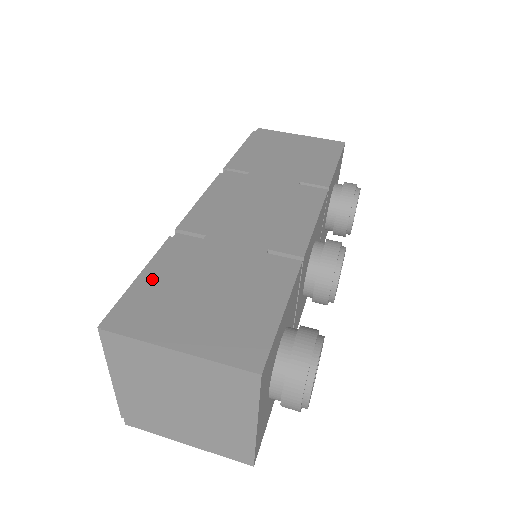
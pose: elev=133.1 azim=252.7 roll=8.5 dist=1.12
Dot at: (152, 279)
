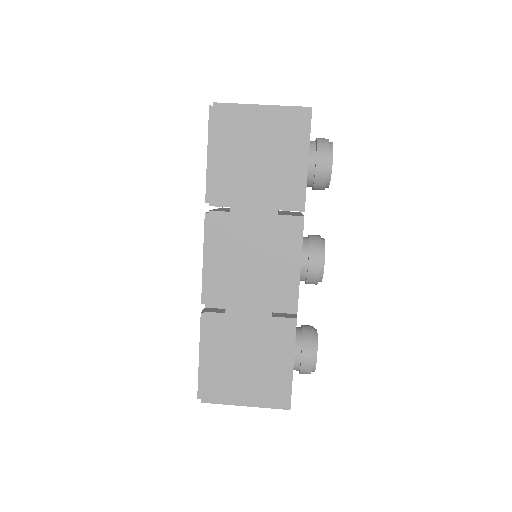
Dot at: (209, 360)
